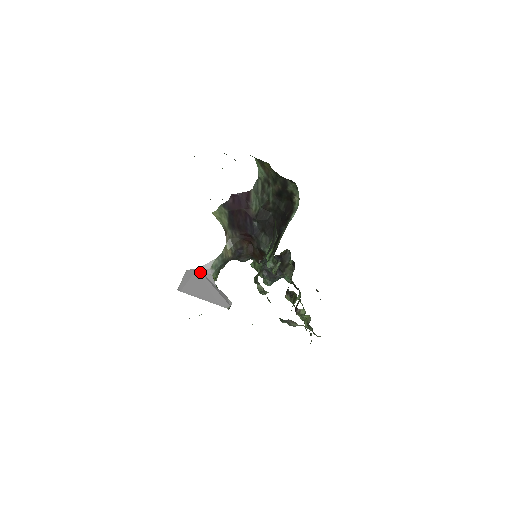
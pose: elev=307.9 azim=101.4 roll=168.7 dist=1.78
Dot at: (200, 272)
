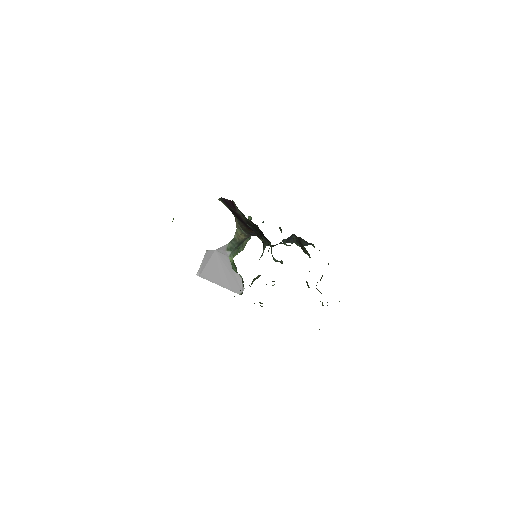
Dot at: (217, 254)
